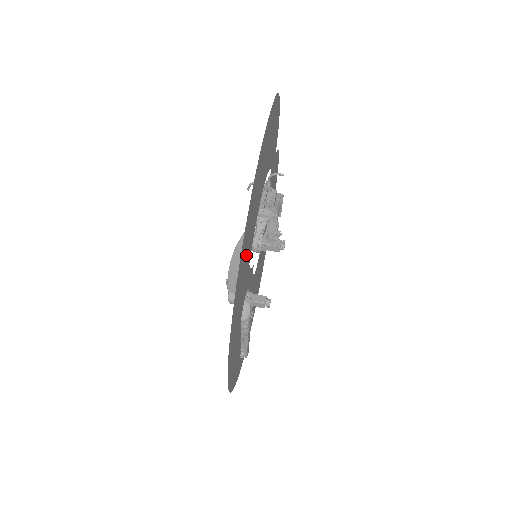
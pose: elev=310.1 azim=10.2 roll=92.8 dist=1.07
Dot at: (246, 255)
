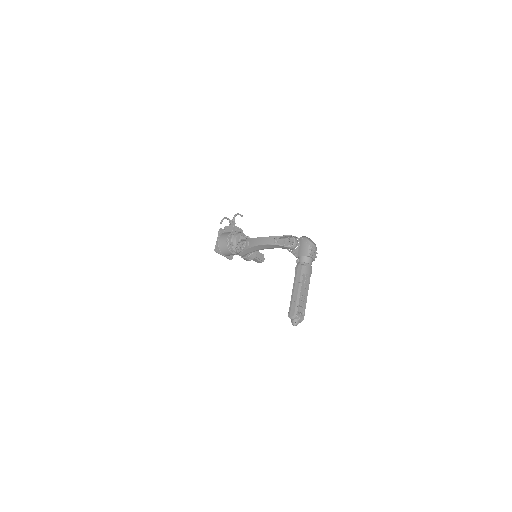
Dot at: occluded
